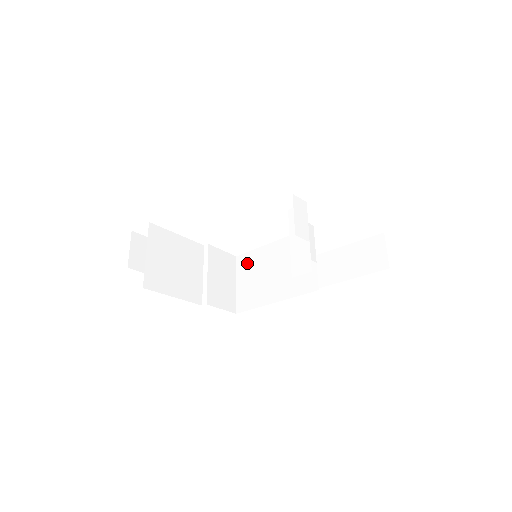
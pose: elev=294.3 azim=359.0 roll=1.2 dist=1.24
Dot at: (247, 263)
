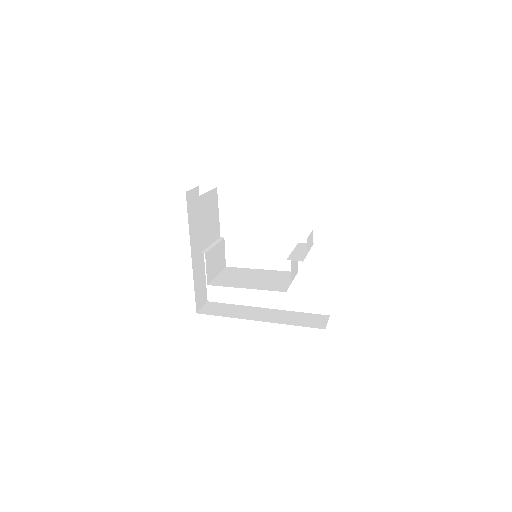
Dot at: (233, 271)
